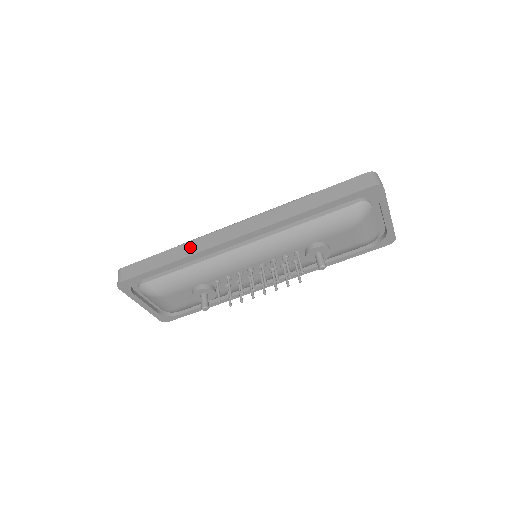
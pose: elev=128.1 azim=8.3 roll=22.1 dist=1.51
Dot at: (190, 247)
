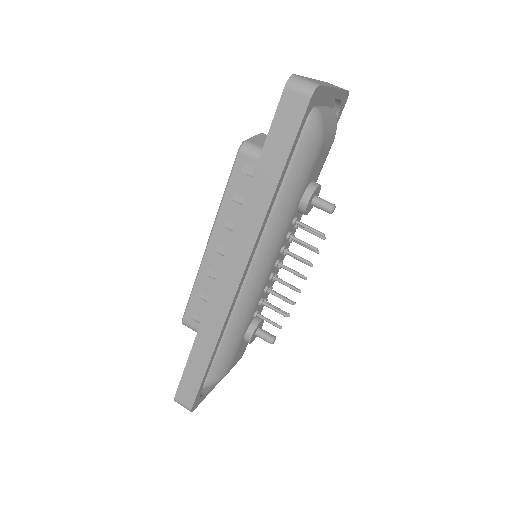
Dot at: (208, 329)
